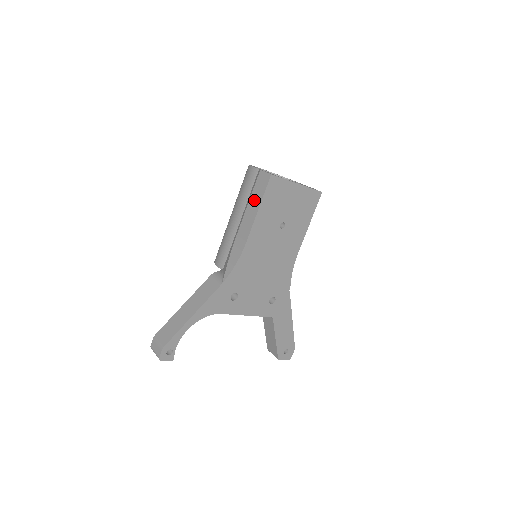
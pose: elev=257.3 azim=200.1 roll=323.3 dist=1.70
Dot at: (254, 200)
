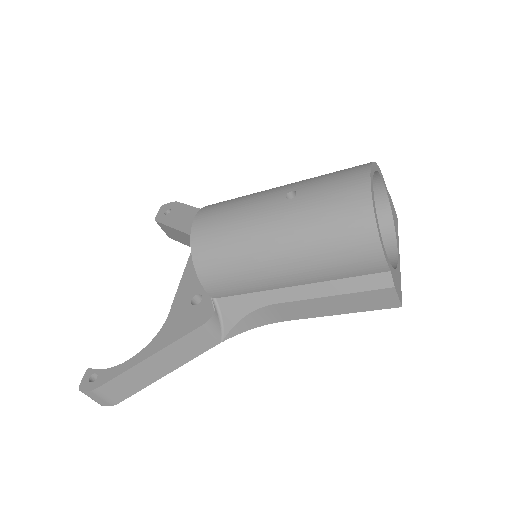
Dot at: (346, 303)
